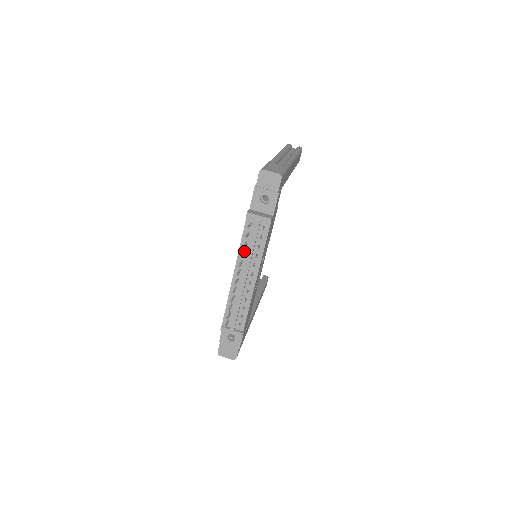
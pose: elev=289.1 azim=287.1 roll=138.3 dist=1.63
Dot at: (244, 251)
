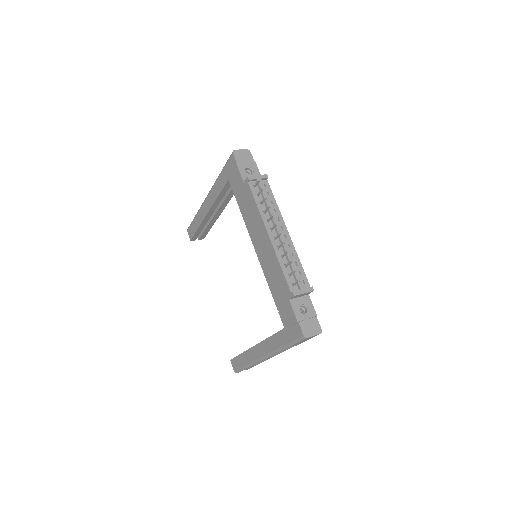
Dot at: (264, 211)
